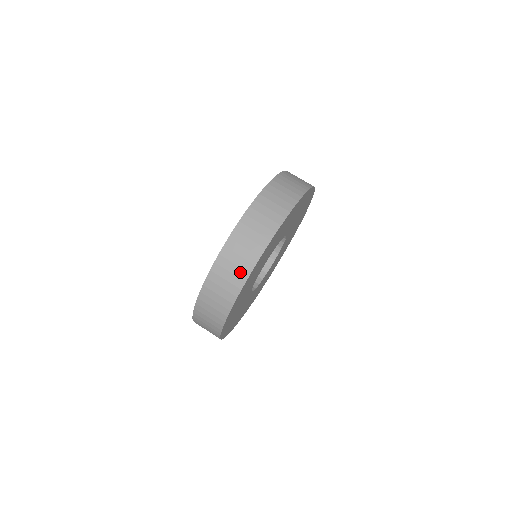
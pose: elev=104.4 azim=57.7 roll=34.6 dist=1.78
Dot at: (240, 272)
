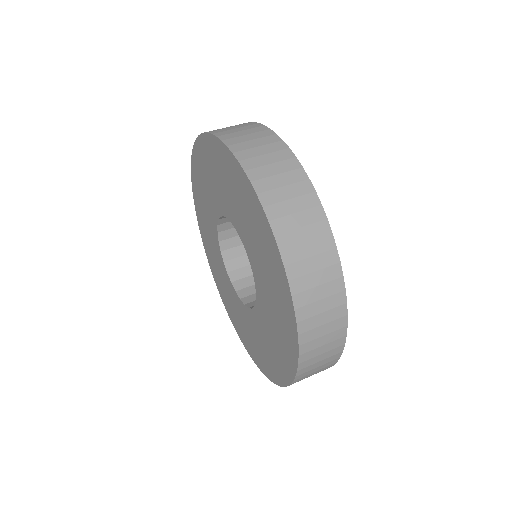
Dot at: (292, 176)
